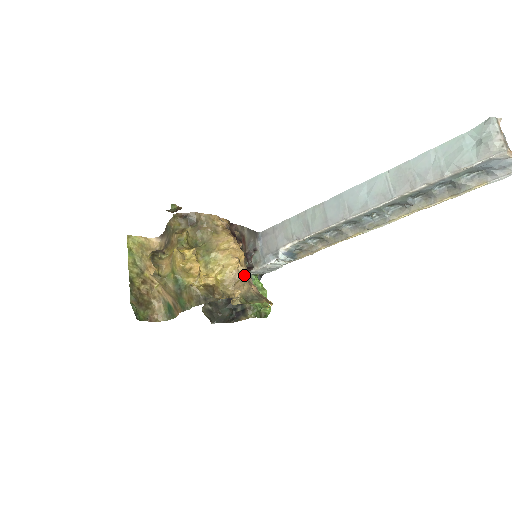
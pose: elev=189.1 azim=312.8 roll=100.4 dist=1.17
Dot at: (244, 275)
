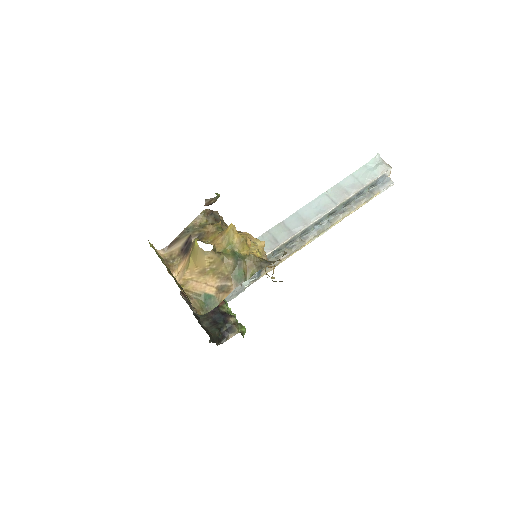
Dot at: occluded
